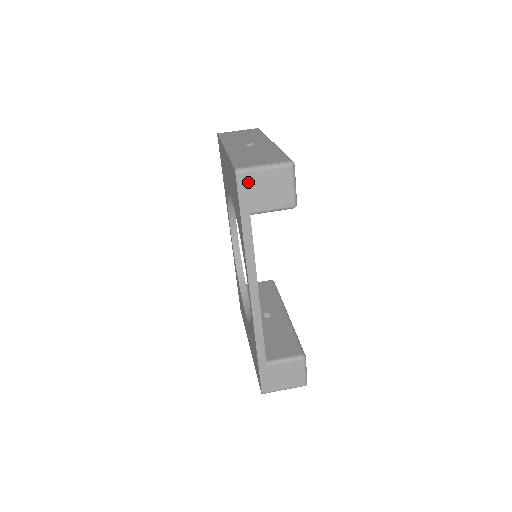
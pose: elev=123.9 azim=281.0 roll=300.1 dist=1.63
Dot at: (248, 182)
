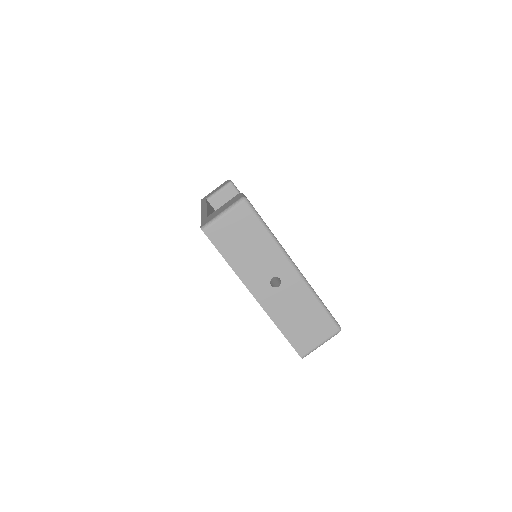
Dot at: occluded
